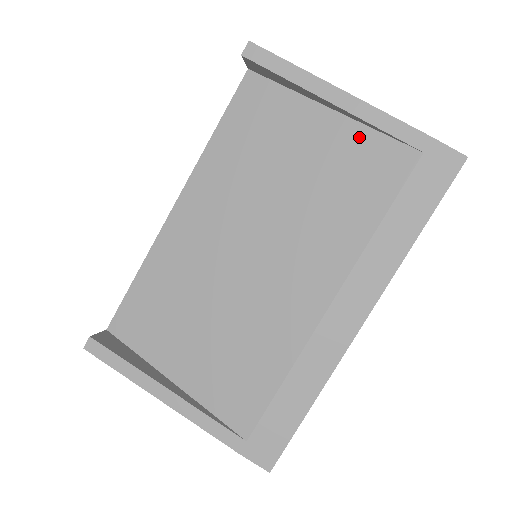
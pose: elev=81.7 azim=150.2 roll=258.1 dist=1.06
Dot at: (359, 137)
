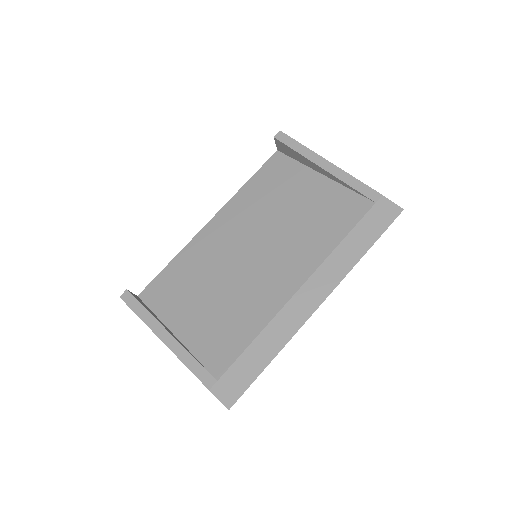
Dot at: (337, 191)
